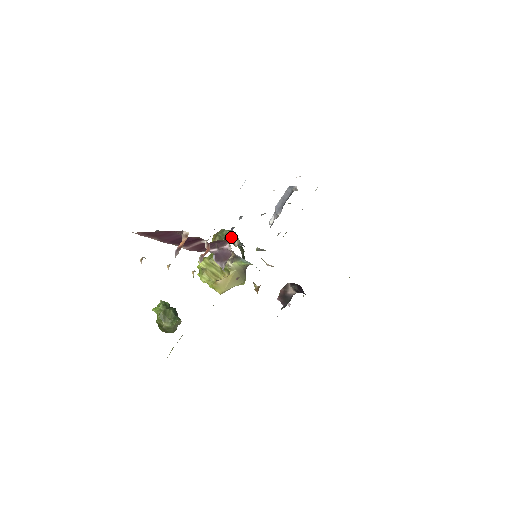
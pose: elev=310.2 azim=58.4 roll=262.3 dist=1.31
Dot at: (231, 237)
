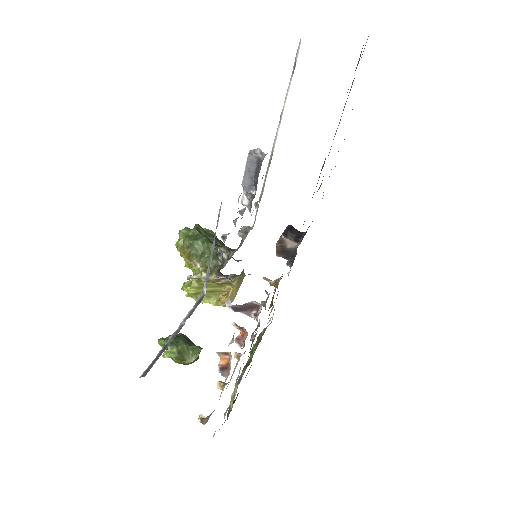
Dot at: (215, 254)
